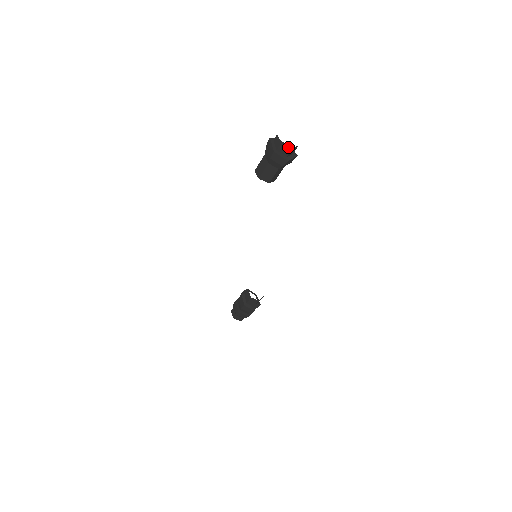
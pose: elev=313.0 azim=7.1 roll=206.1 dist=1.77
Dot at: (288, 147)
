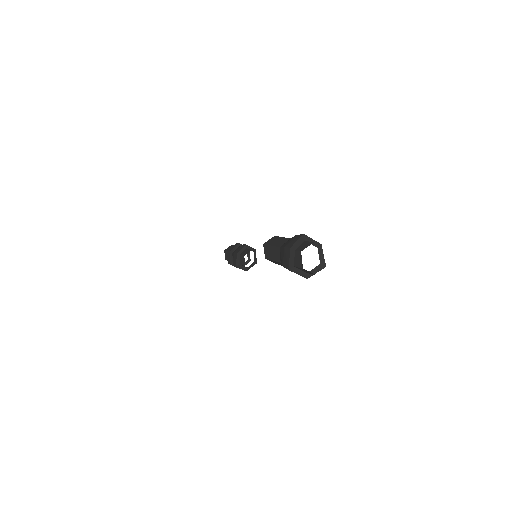
Dot at: occluded
